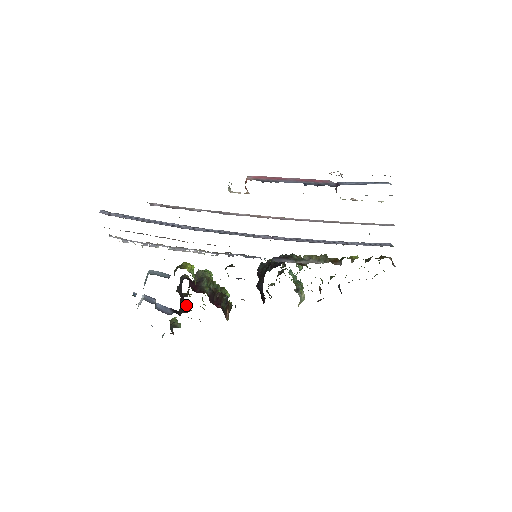
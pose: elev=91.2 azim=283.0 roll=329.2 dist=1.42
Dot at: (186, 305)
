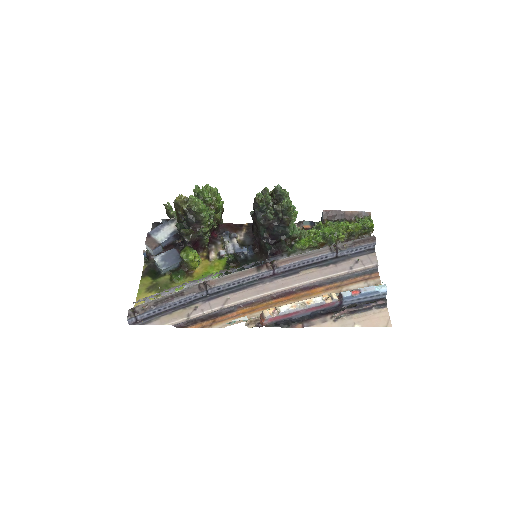
Dot at: occluded
